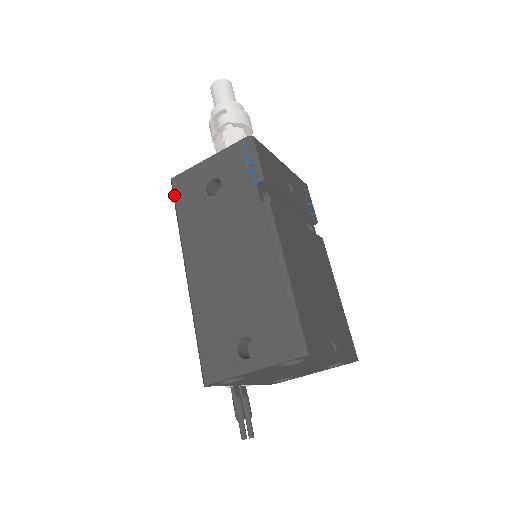
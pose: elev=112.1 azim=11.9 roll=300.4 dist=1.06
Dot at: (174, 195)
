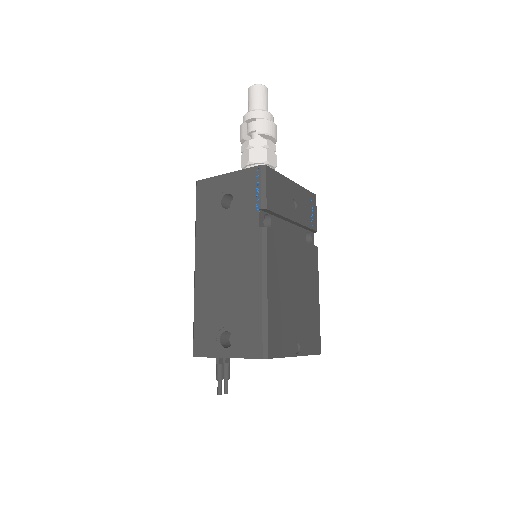
Dot at: (196, 197)
